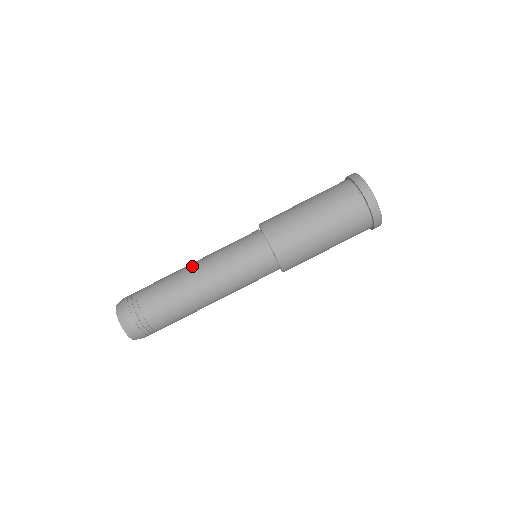
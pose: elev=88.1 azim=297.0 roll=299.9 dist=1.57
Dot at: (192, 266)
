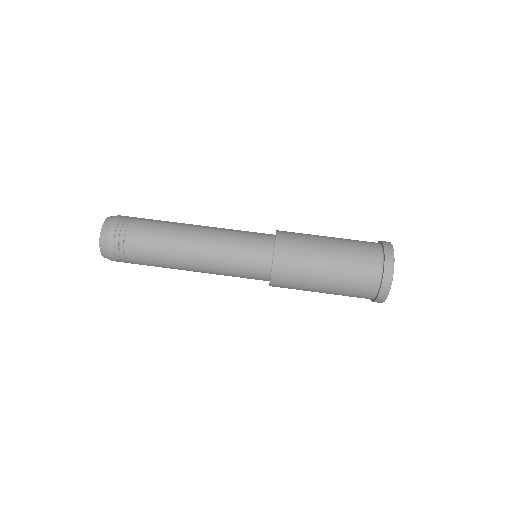
Dot at: (196, 226)
